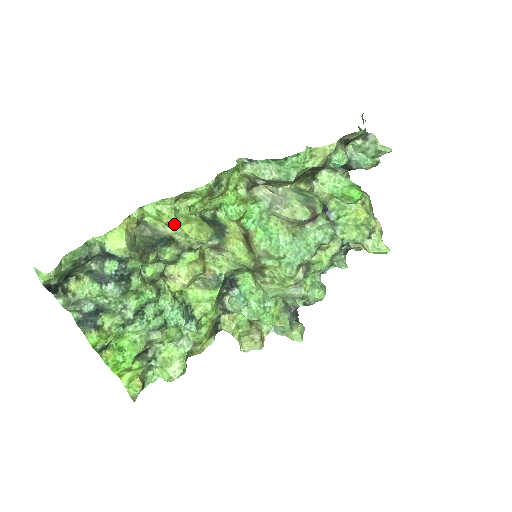
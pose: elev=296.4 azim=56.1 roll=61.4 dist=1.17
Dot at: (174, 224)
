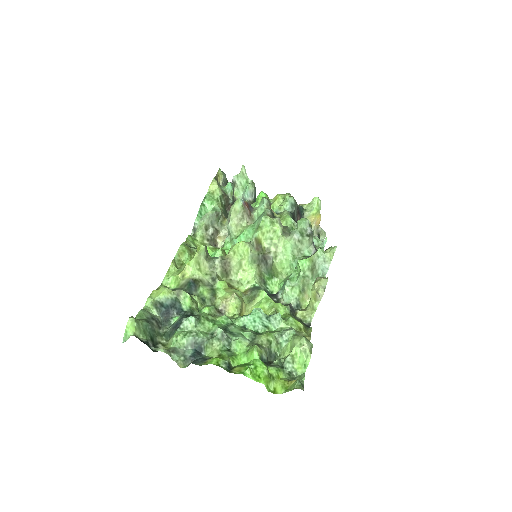
Dot at: (184, 268)
